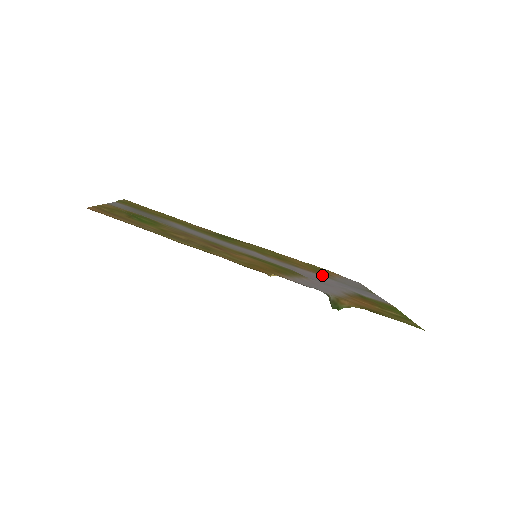
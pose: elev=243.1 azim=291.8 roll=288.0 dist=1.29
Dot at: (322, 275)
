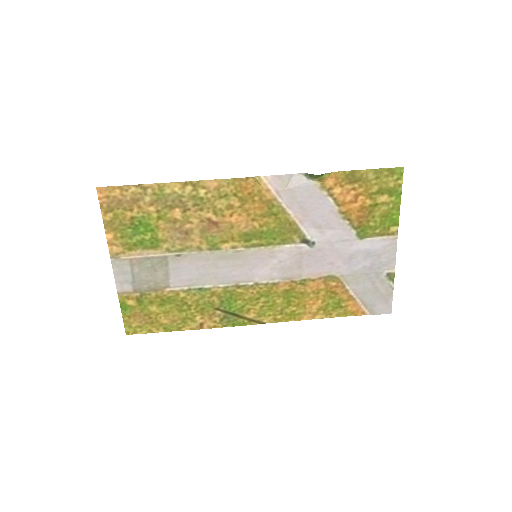
Dot at: (334, 279)
